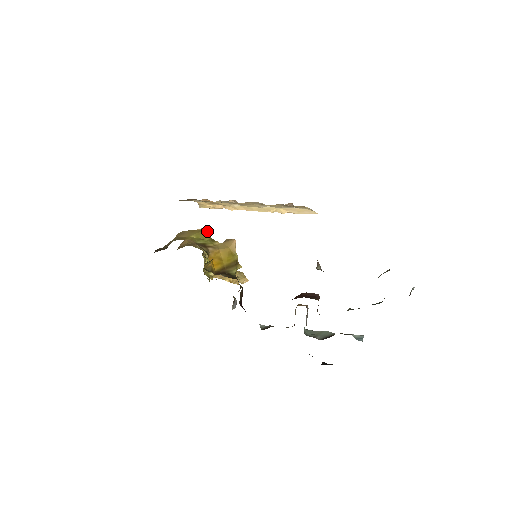
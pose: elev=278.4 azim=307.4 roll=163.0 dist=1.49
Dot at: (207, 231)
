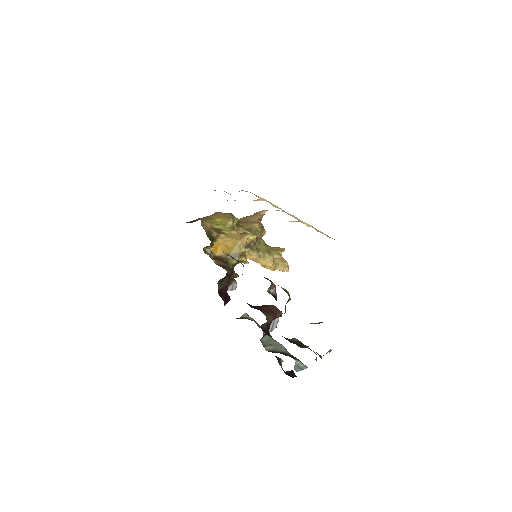
Dot at: (231, 219)
